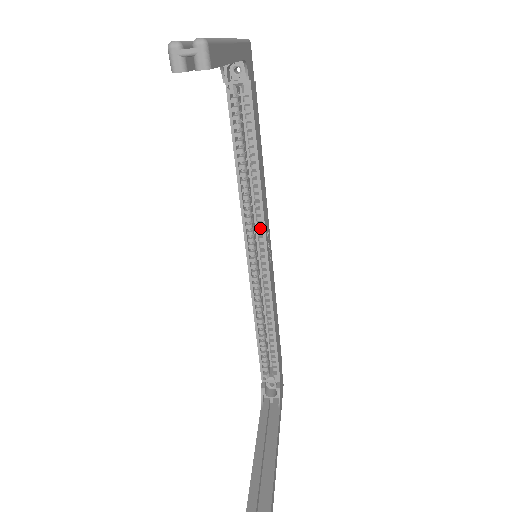
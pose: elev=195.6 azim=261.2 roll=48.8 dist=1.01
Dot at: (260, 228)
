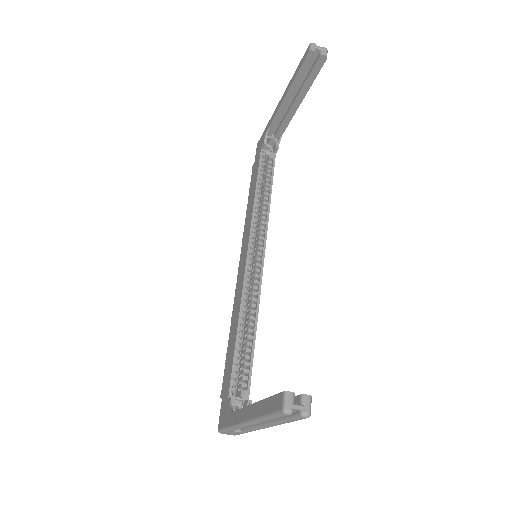
Dot at: (259, 244)
